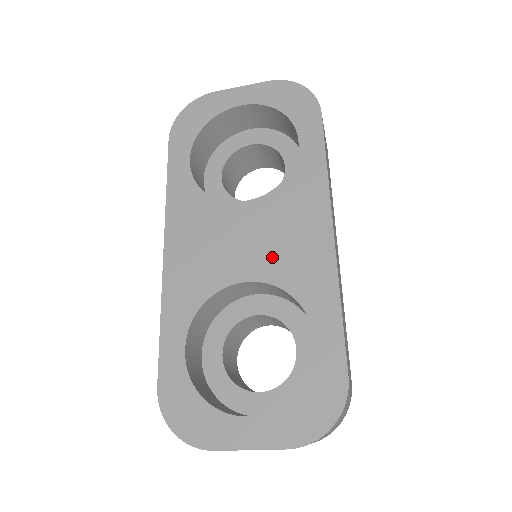
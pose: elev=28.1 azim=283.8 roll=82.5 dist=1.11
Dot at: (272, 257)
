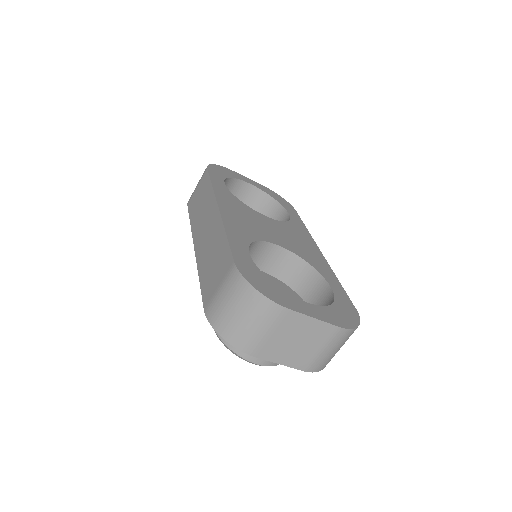
Dot at: (292, 244)
